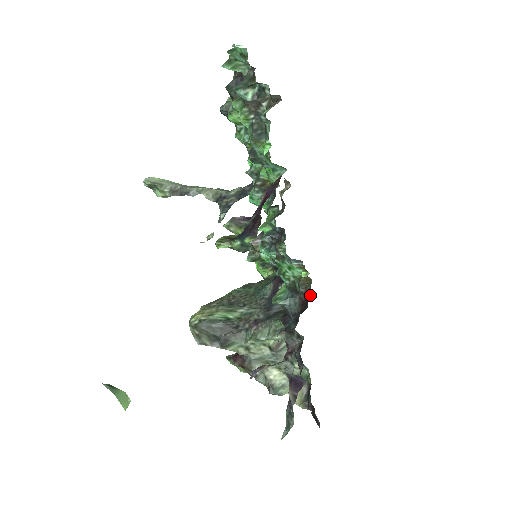
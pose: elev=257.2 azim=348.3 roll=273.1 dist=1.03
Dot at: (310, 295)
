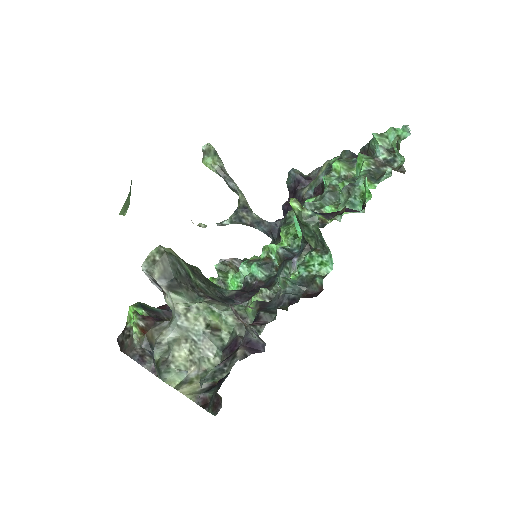
Dot at: (287, 310)
